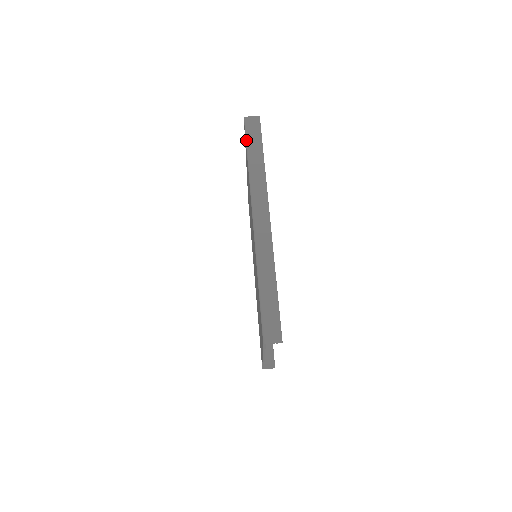
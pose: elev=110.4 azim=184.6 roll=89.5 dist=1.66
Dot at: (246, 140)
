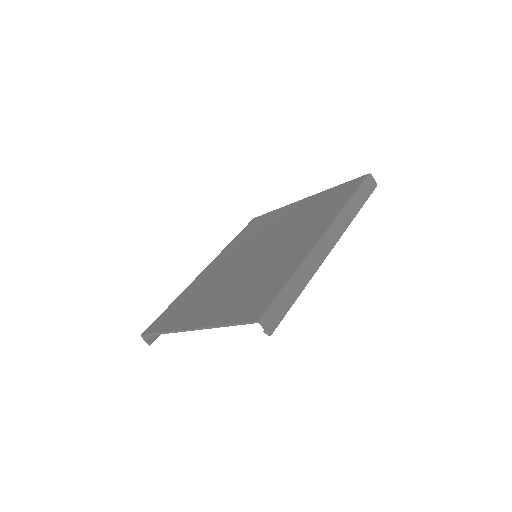
Dot at: (361, 186)
